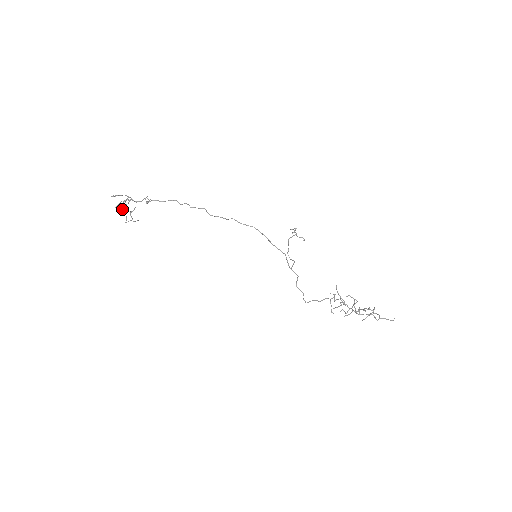
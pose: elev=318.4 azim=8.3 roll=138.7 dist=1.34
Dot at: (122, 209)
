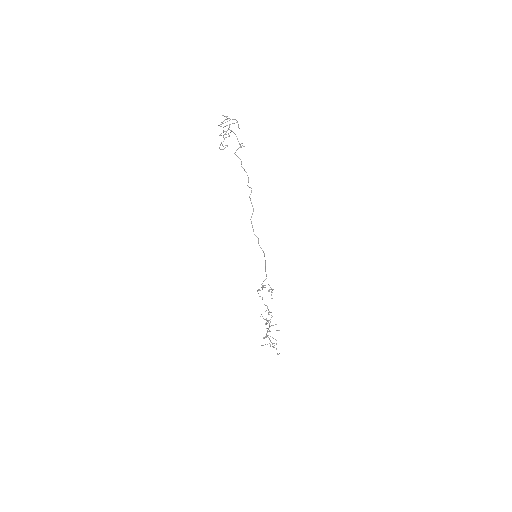
Dot at: occluded
